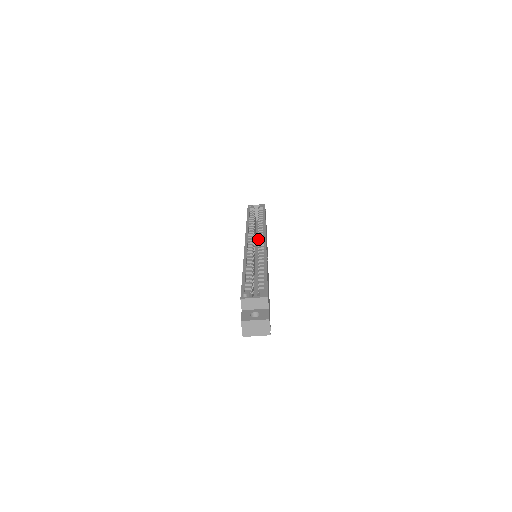
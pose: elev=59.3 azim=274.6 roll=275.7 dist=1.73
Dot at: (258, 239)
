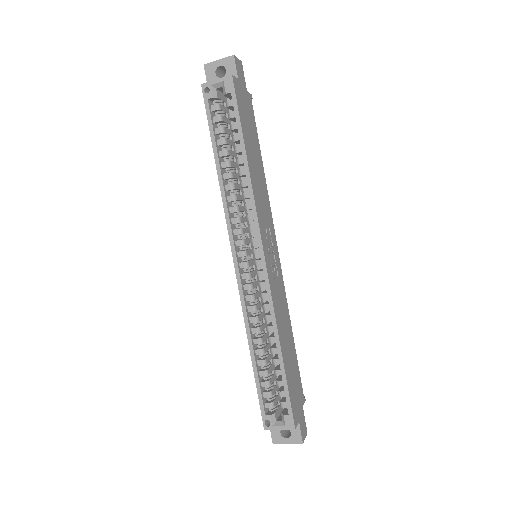
Dot at: (251, 242)
